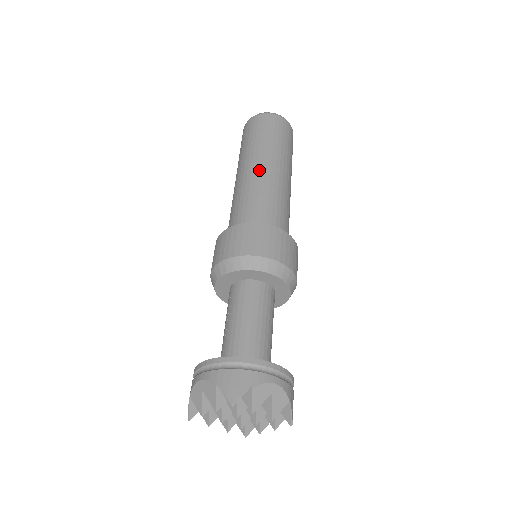
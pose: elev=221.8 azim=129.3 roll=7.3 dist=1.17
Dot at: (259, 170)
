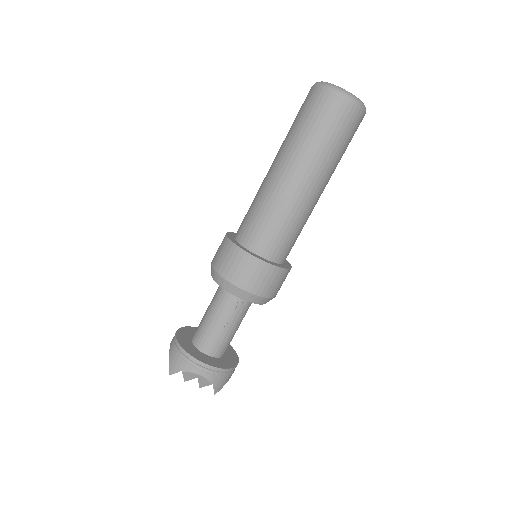
Dot at: (315, 197)
